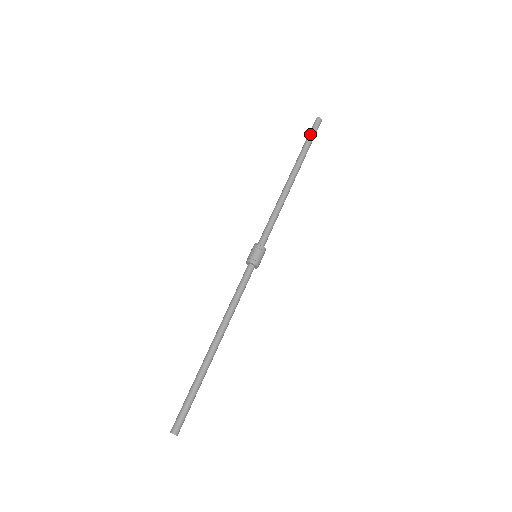
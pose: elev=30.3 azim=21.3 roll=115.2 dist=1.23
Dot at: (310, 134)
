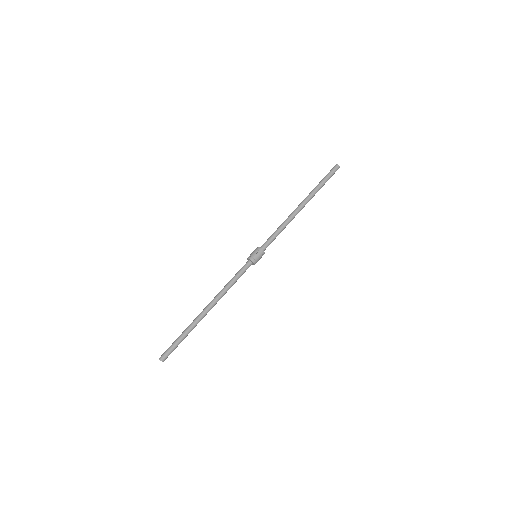
Dot at: (328, 177)
